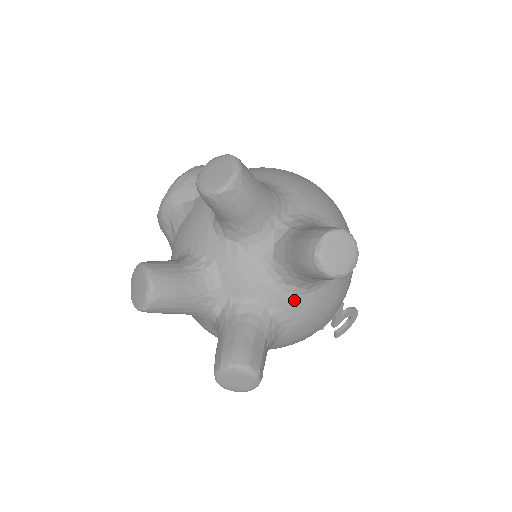
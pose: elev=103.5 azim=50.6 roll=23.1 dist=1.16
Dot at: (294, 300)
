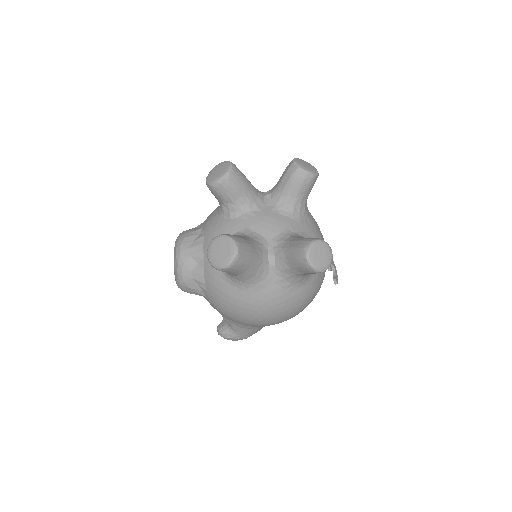
Dot at: (304, 224)
